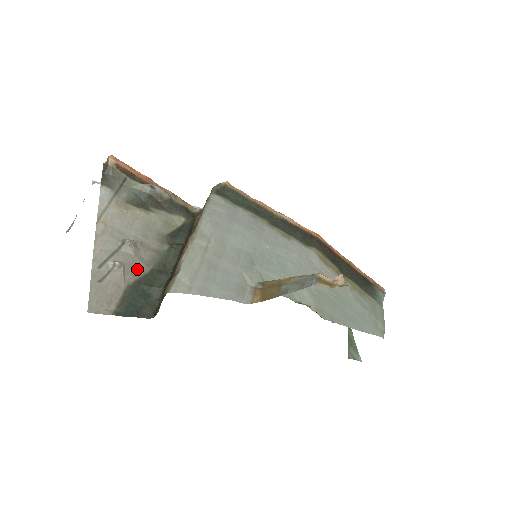
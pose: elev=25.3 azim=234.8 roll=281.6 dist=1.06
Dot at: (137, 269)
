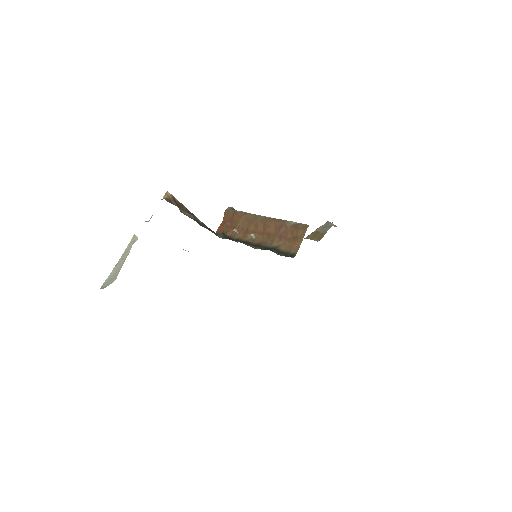
Dot at: occluded
